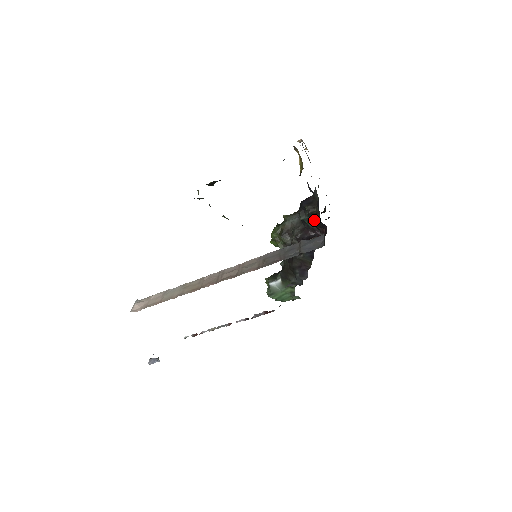
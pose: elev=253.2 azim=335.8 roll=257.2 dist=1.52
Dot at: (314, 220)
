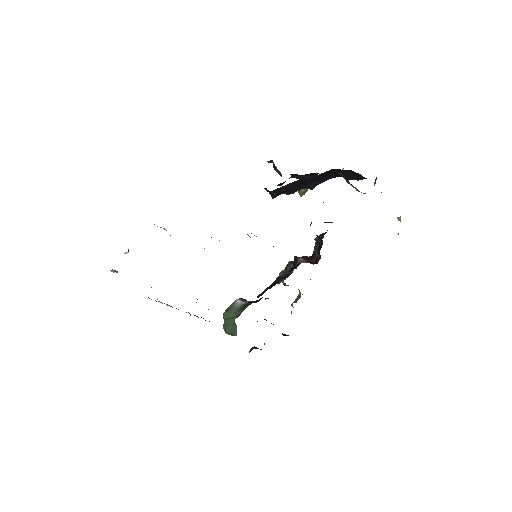
Dot at: occluded
